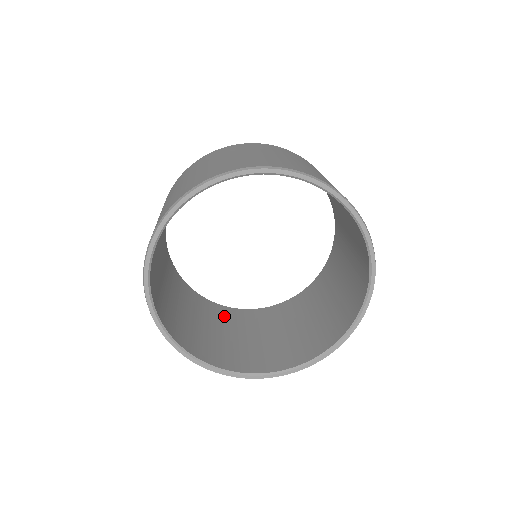
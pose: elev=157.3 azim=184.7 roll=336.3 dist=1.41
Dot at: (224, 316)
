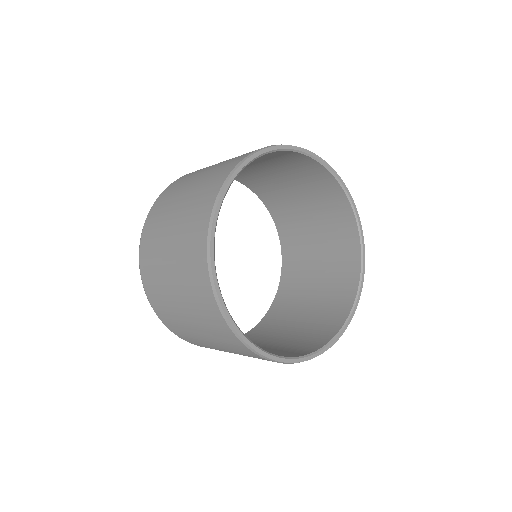
Dot at: (268, 328)
